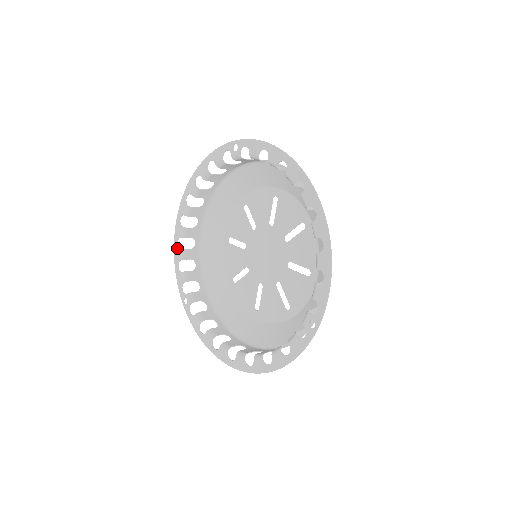
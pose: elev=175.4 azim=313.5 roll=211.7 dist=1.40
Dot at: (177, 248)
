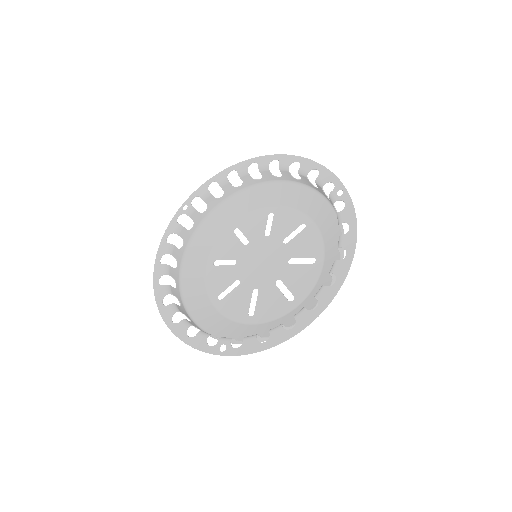
Dot at: (176, 325)
